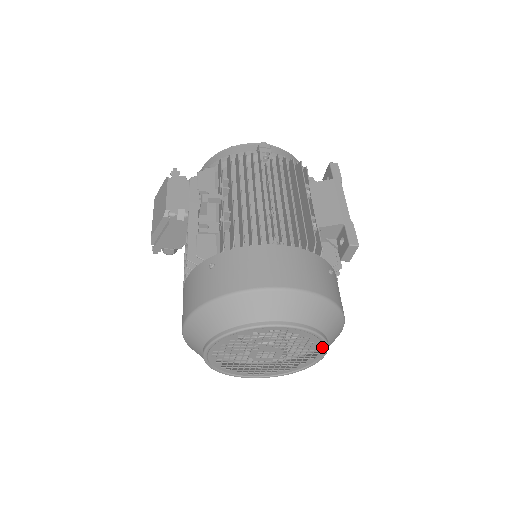
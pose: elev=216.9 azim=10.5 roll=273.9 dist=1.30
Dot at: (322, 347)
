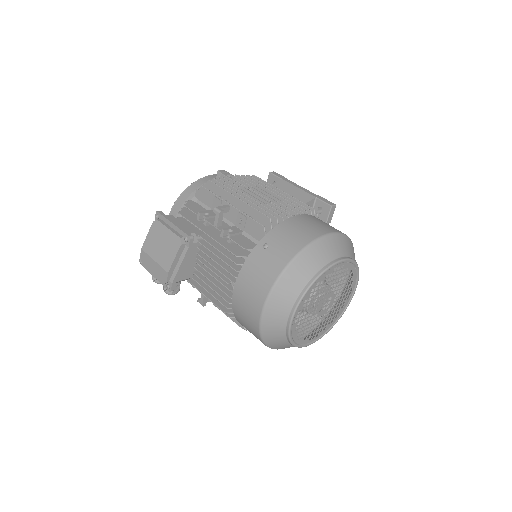
Dot at: (355, 281)
